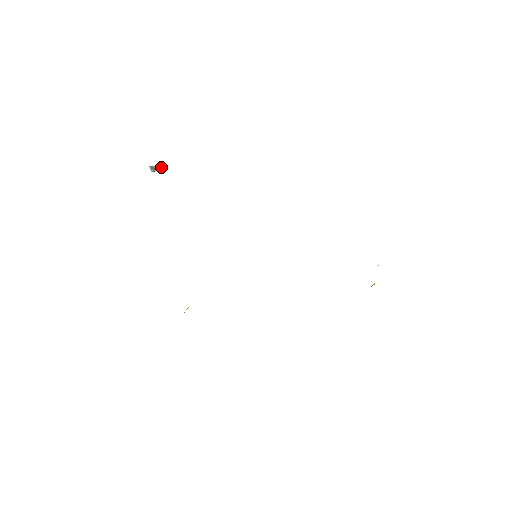
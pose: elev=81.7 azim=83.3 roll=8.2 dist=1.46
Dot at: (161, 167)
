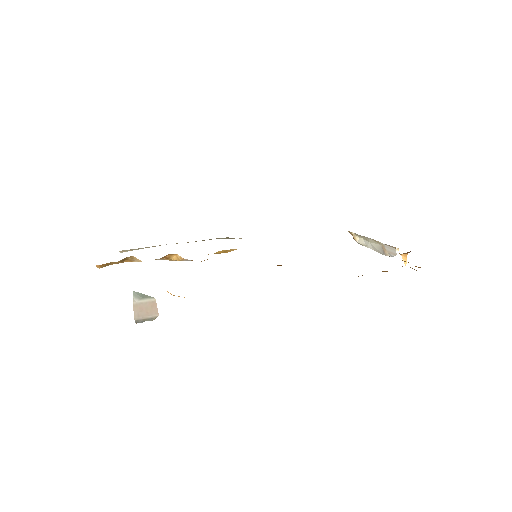
Dot at: (145, 295)
